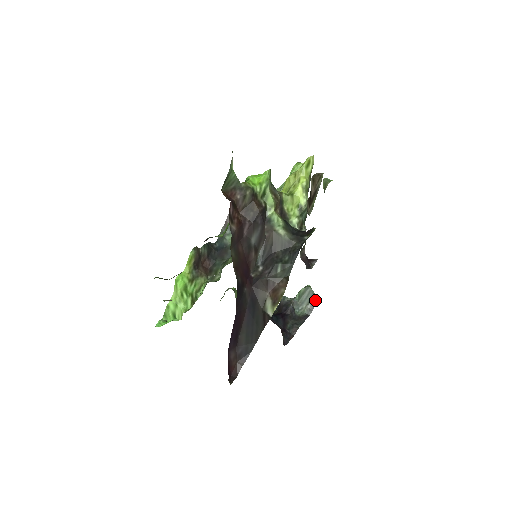
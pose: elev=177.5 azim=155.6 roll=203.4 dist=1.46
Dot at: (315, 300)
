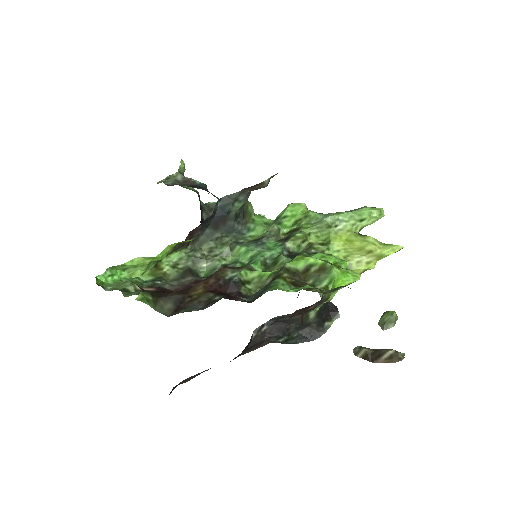
Dot at: occluded
